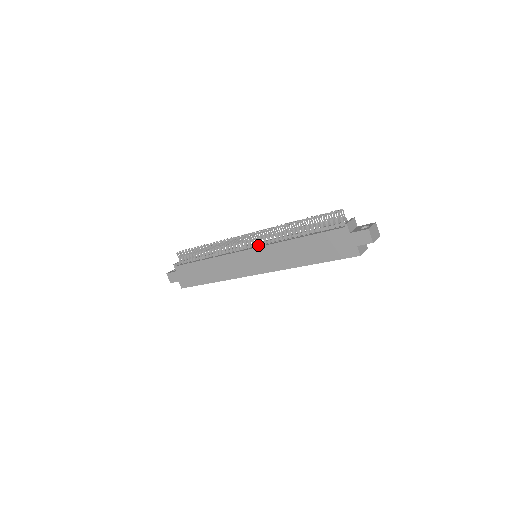
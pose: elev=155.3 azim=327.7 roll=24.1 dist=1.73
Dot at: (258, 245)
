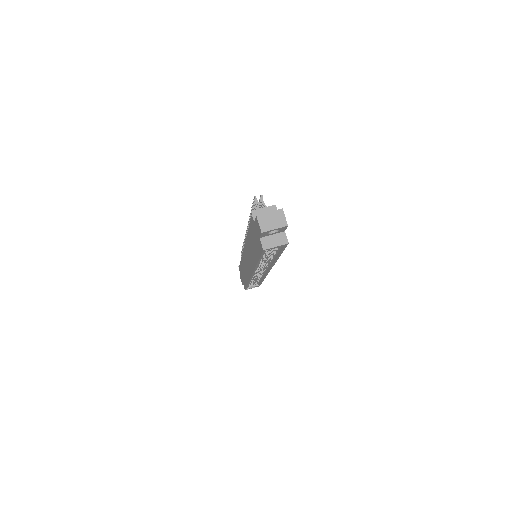
Dot at: occluded
